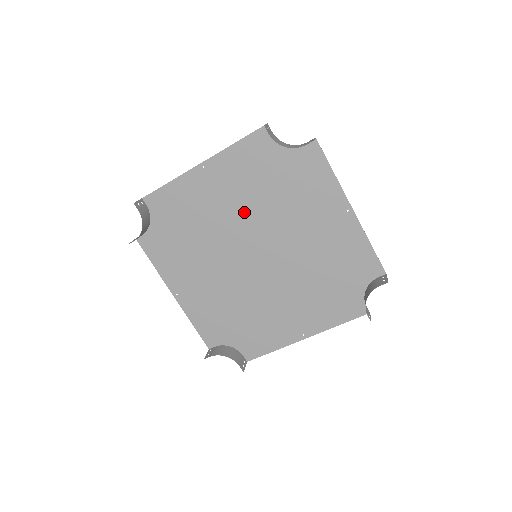
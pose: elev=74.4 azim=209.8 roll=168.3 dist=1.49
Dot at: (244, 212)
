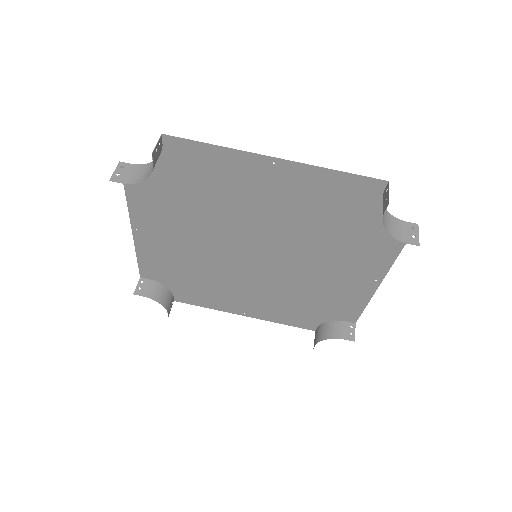
Dot at: (203, 235)
